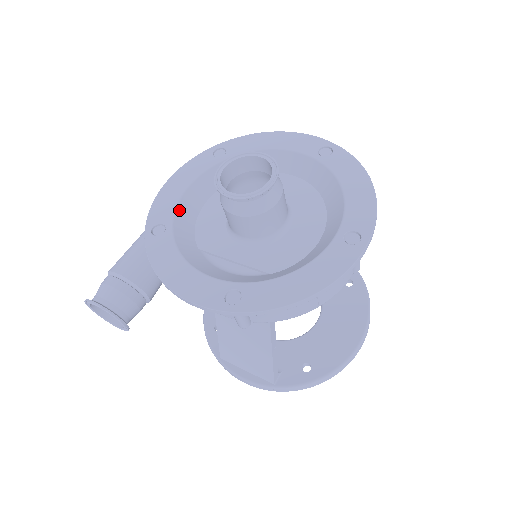
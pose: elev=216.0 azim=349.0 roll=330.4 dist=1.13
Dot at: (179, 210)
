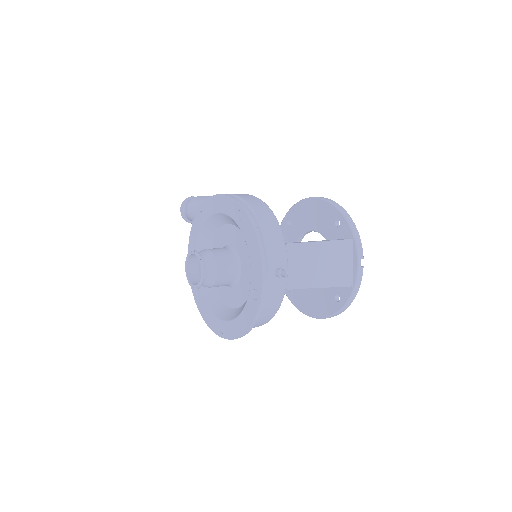
Dot at: (212, 218)
